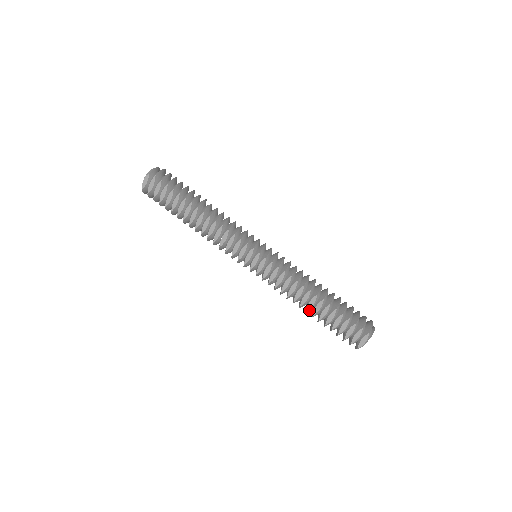
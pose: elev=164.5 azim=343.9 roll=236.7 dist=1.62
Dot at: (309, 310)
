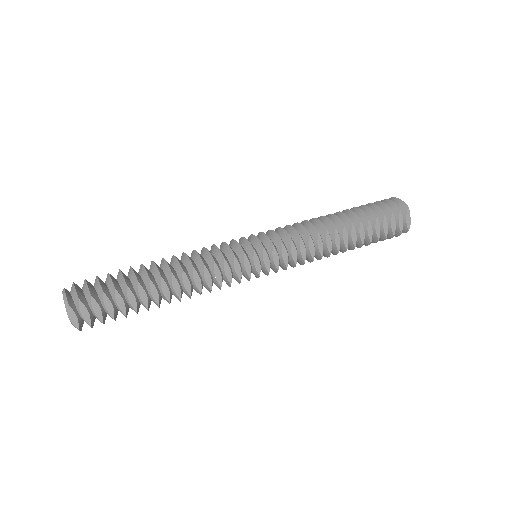
Dot at: (346, 246)
